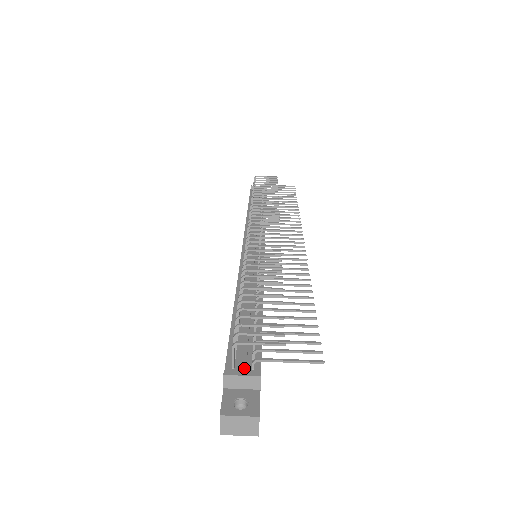
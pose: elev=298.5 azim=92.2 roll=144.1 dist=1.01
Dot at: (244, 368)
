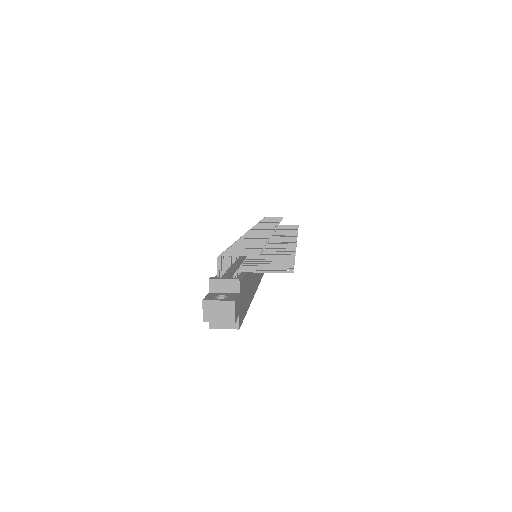
Dot at: (227, 277)
